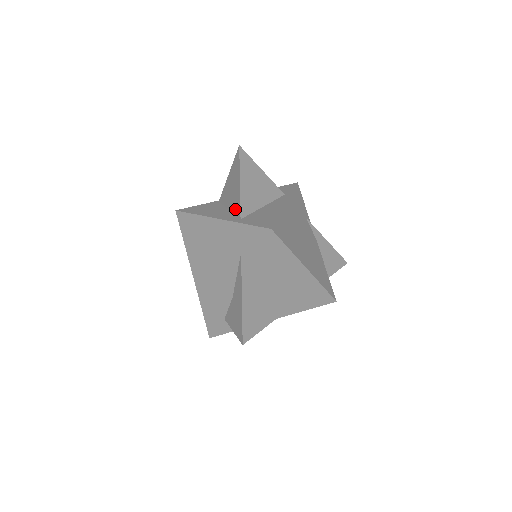
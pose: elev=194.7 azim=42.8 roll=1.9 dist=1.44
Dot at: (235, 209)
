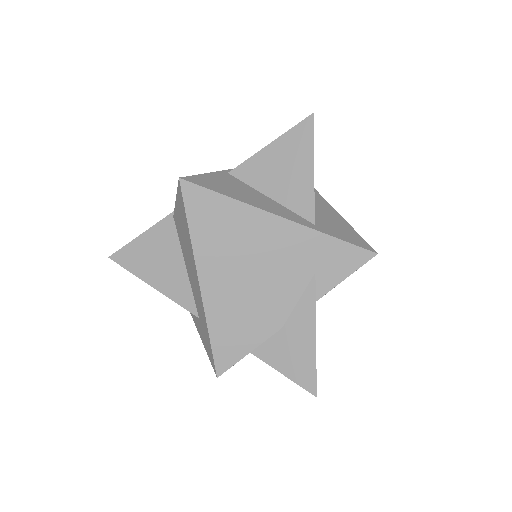
Dot at: (296, 204)
